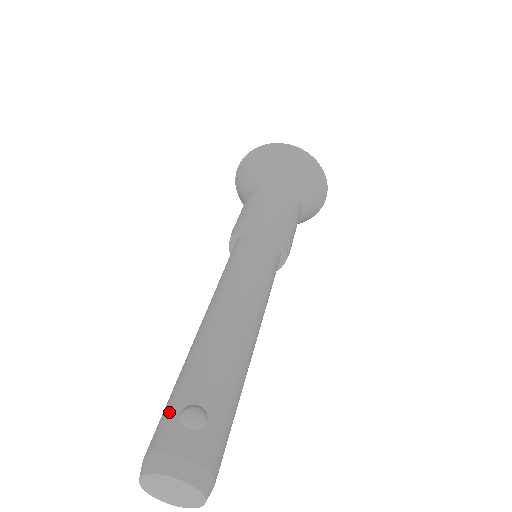
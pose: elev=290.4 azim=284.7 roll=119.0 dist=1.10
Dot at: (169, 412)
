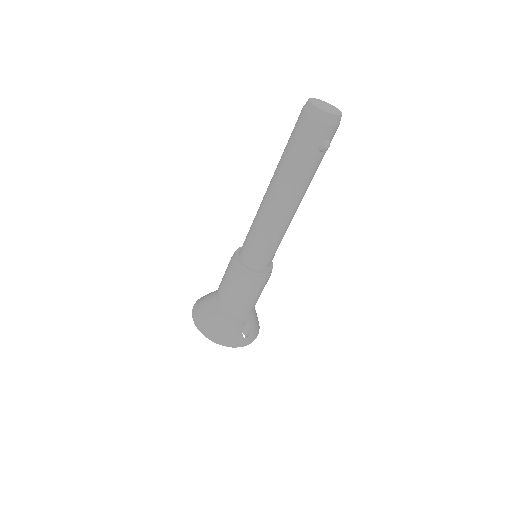
Dot at: (293, 129)
